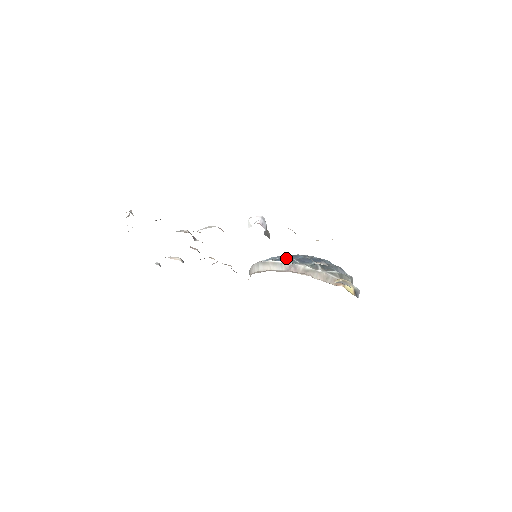
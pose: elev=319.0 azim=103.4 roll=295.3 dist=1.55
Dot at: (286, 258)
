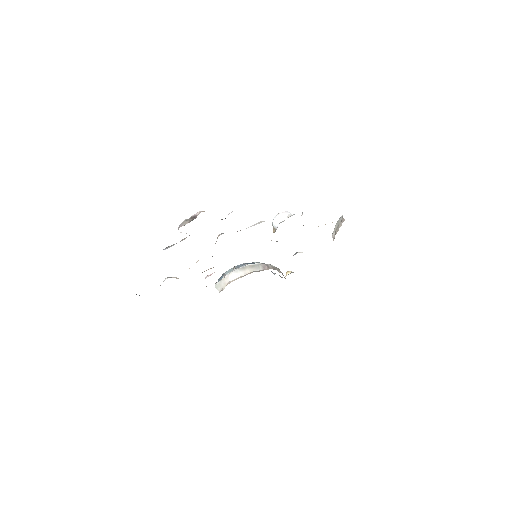
Dot at: (251, 263)
